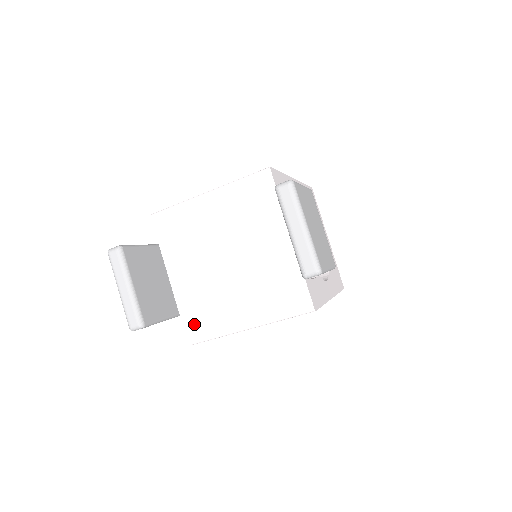
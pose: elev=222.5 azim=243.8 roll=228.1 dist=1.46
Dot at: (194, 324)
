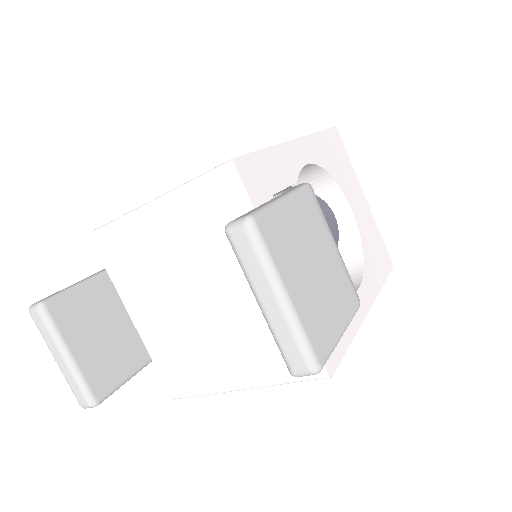
Dot at: (173, 377)
